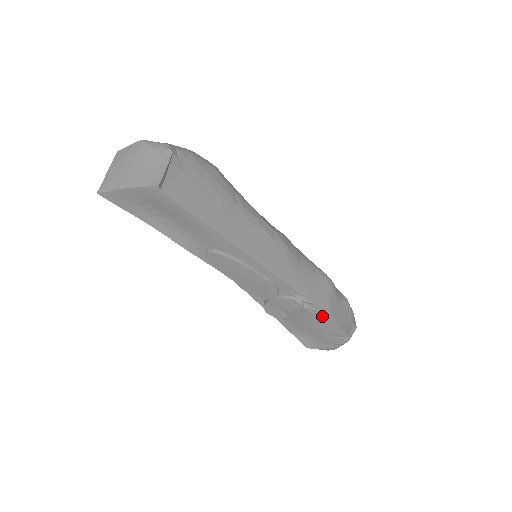
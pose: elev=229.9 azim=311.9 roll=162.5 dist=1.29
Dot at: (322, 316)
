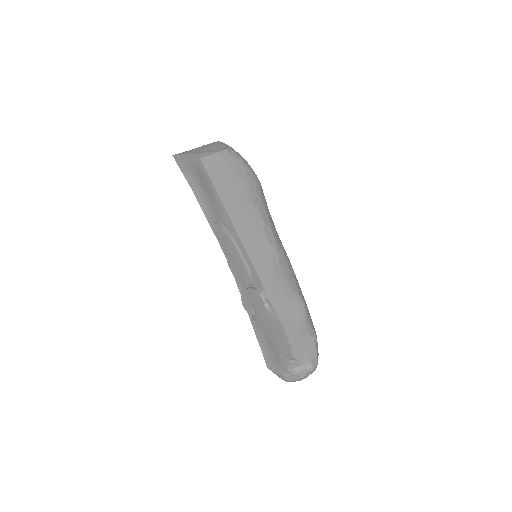
Dot at: (277, 323)
